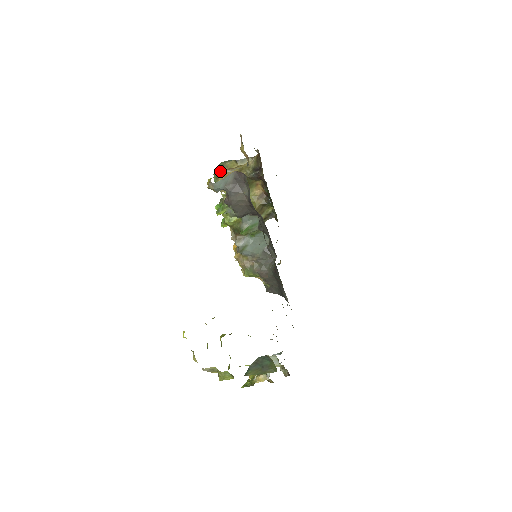
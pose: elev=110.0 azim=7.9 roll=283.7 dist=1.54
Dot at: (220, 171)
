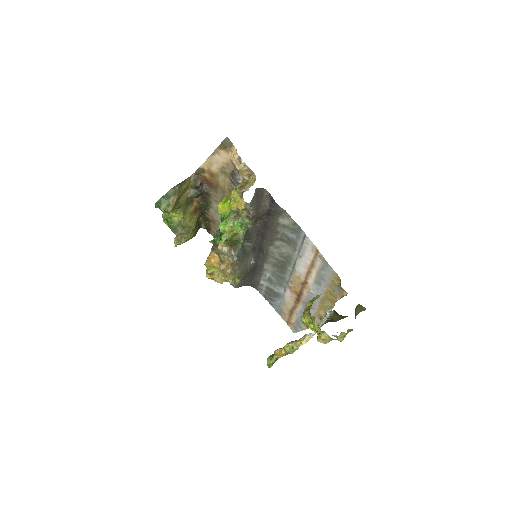
Dot at: (239, 192)
